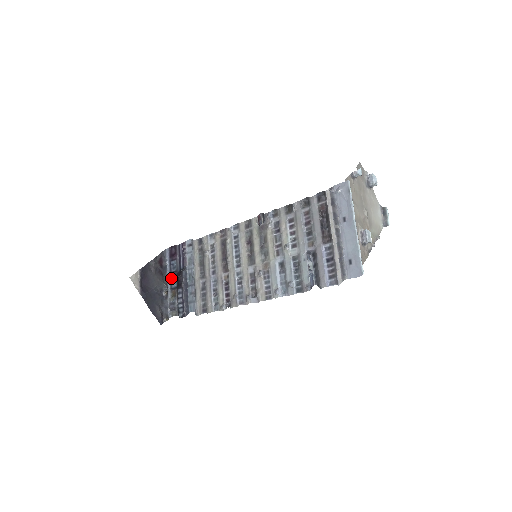
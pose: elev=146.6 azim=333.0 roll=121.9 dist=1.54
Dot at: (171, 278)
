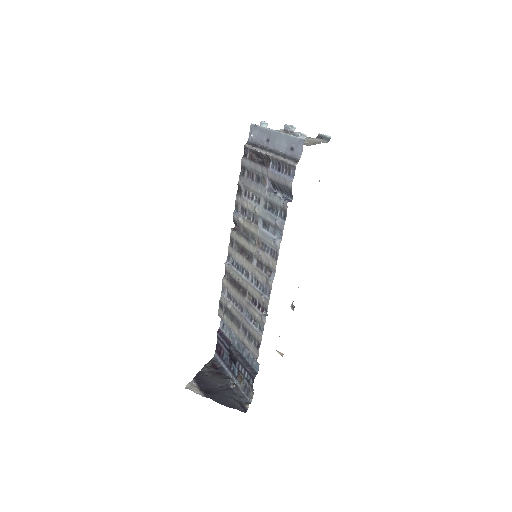
Dot at: (231, 370)
